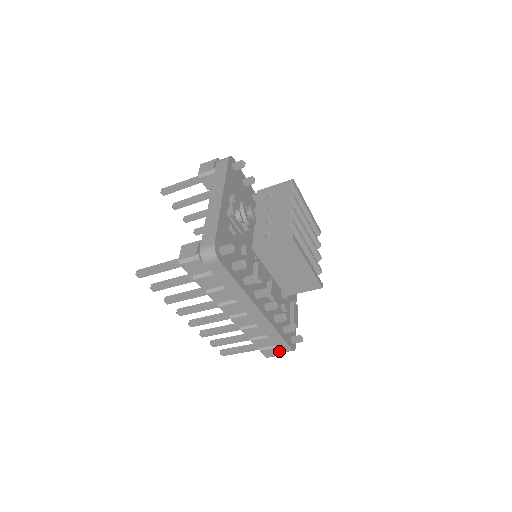
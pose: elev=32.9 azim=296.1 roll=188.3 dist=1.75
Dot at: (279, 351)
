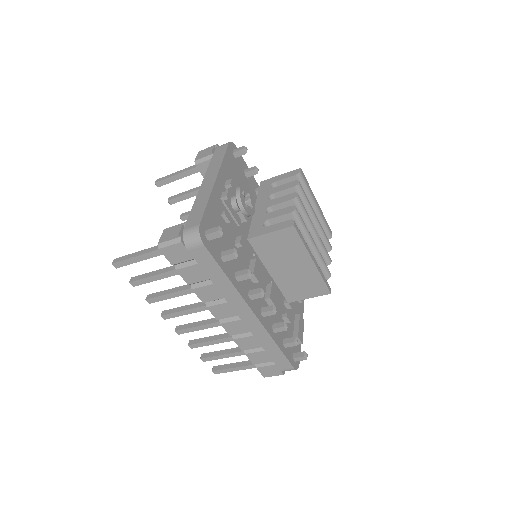
Dot at: (279, 369)
